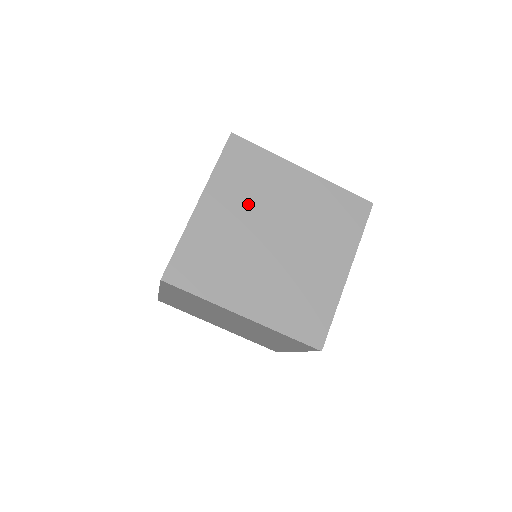
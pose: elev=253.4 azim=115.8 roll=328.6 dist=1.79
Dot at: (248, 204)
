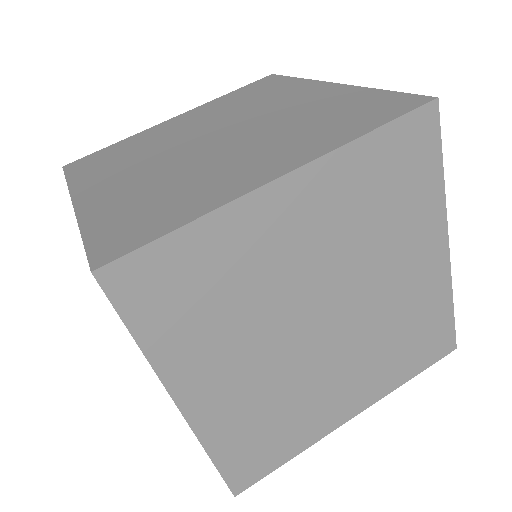
Dot at: (143, 159)
